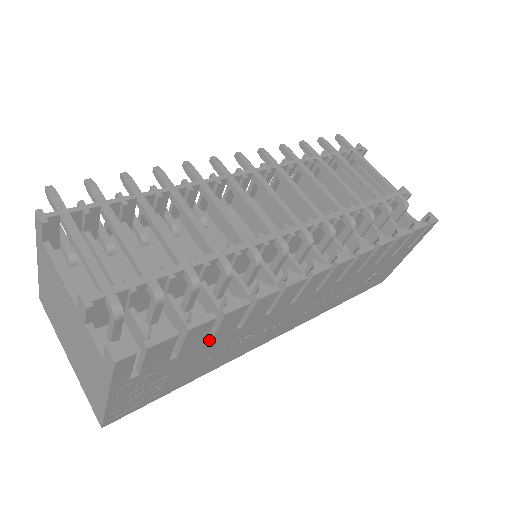
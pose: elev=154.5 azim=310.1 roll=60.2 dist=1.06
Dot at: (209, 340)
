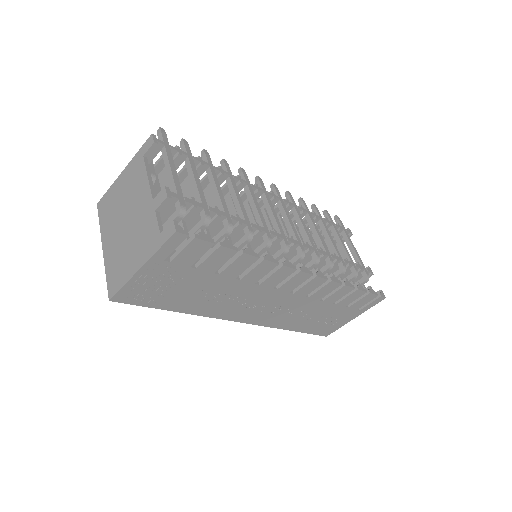
Dot at: (218, 273)
